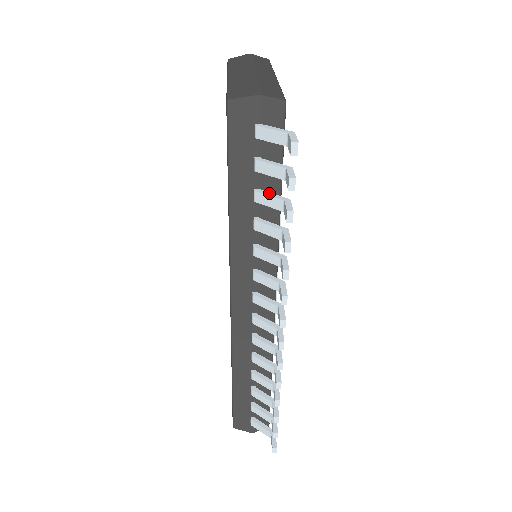
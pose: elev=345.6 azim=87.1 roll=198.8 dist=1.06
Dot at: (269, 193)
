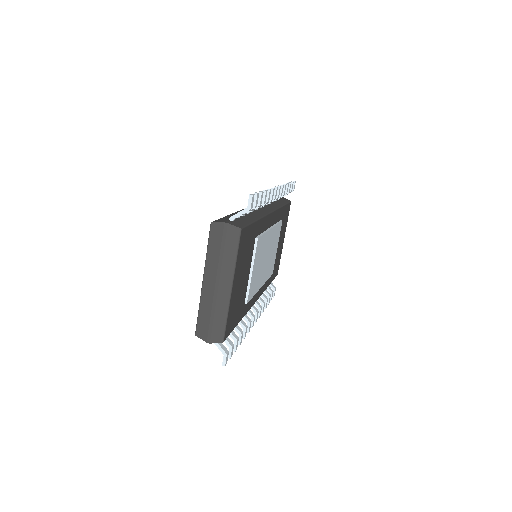
Dot at: occluded
